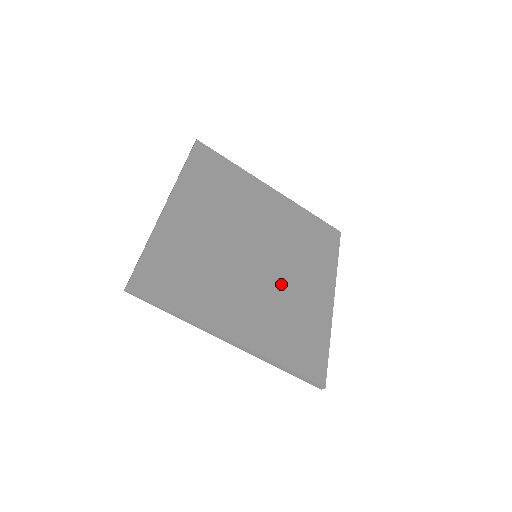
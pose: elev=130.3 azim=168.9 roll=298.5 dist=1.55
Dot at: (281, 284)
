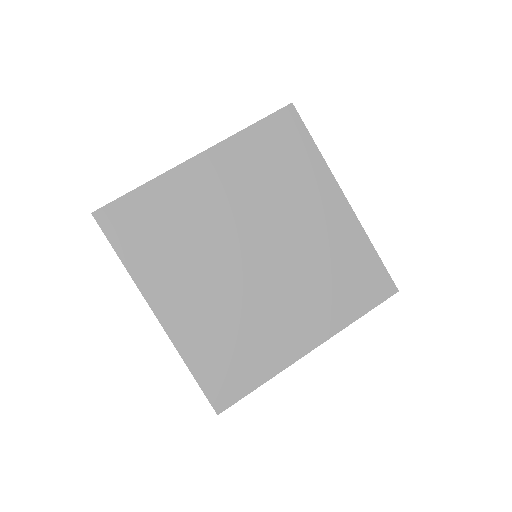
Dot at: (259, 298)
